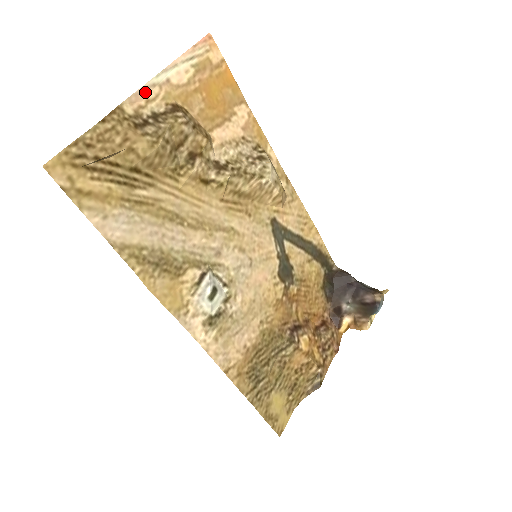
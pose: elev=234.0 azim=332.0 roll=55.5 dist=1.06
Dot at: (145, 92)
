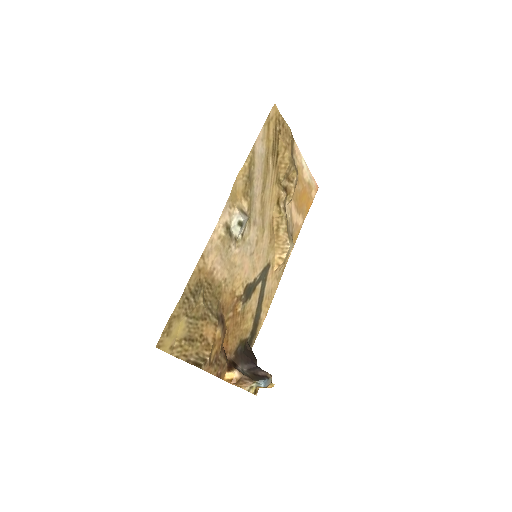
Dot at: (299, 154)
